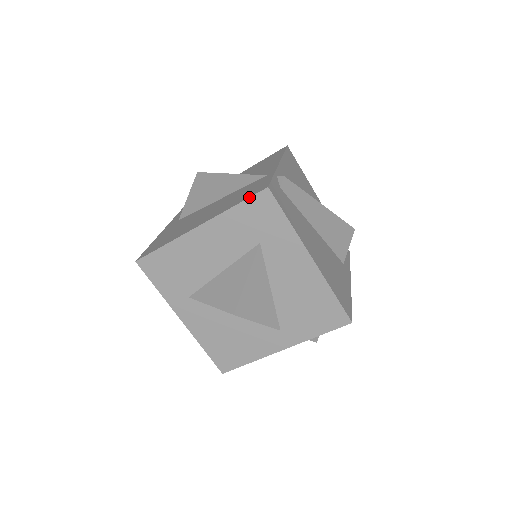
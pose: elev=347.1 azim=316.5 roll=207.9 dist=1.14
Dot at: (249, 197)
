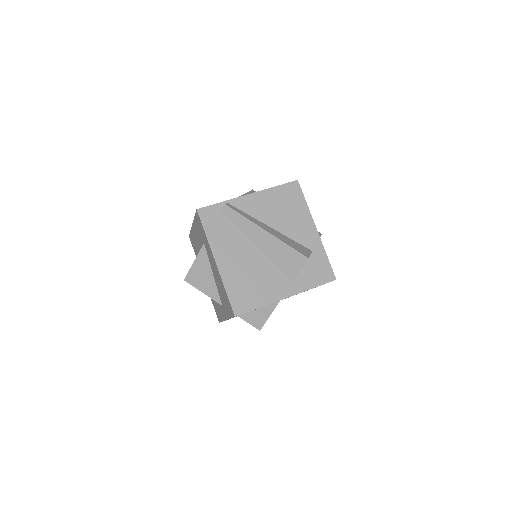
Dot at: (195, 213)
